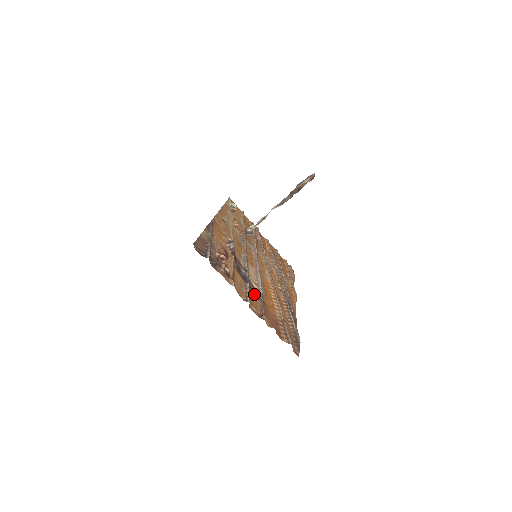
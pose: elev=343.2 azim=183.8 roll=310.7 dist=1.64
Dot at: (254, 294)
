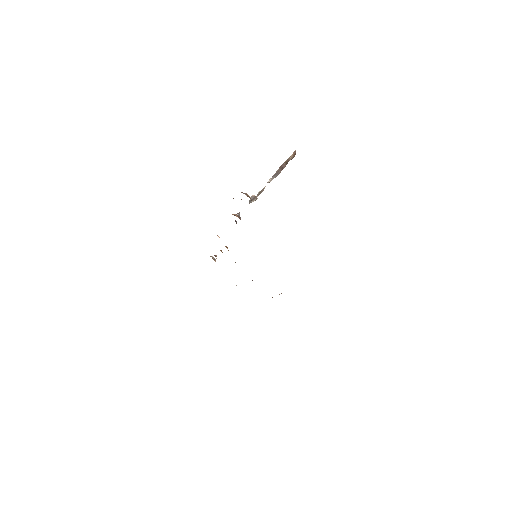
Dot at: occluded
